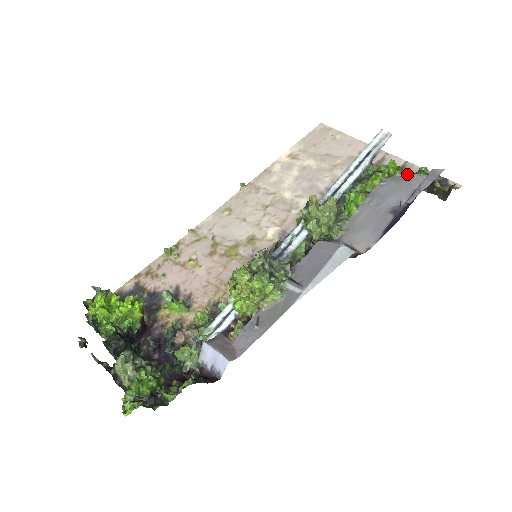
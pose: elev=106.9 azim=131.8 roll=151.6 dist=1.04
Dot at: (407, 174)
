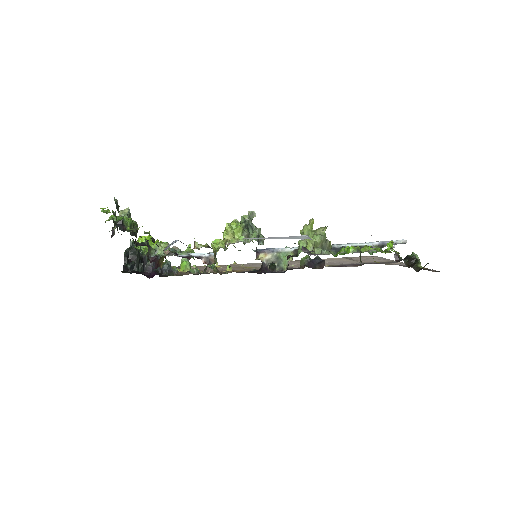
Dot at: occluded
